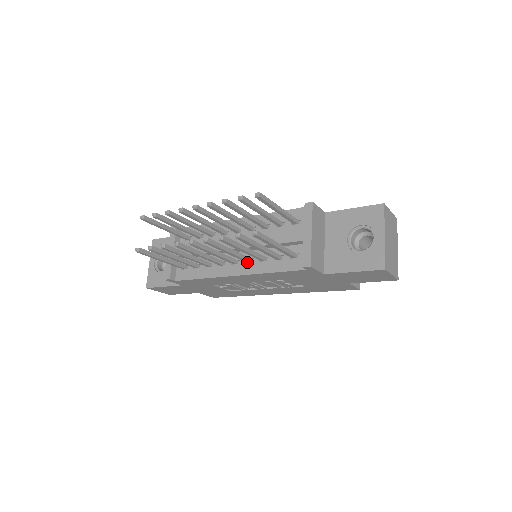
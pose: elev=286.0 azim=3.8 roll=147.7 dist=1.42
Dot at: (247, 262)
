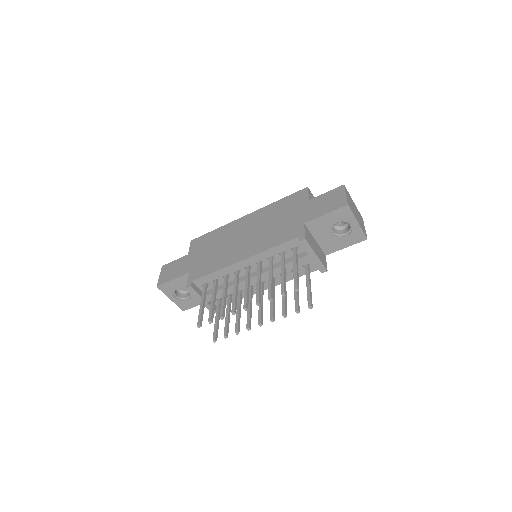
Dot at: occluded
